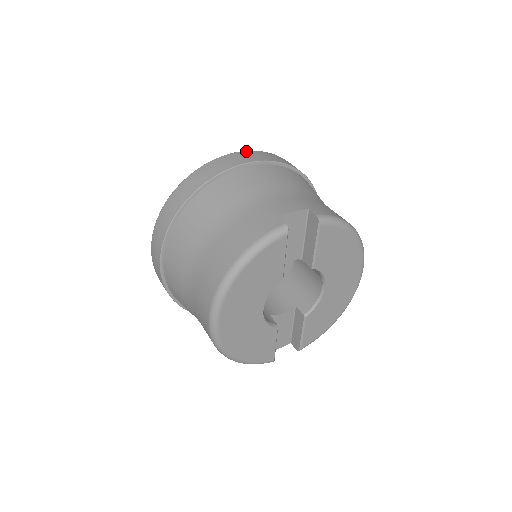
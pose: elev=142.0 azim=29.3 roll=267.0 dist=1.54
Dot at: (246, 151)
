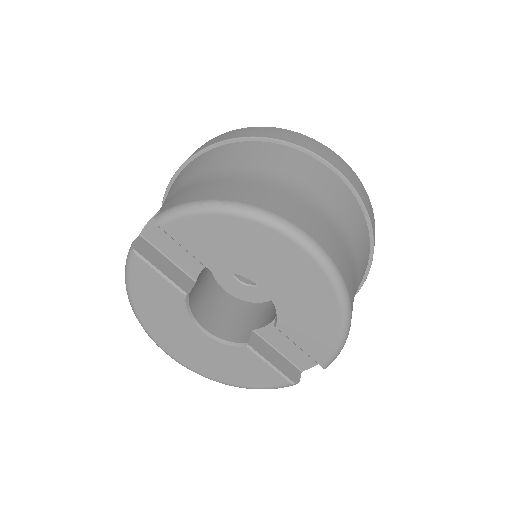
Dot at: occluded
